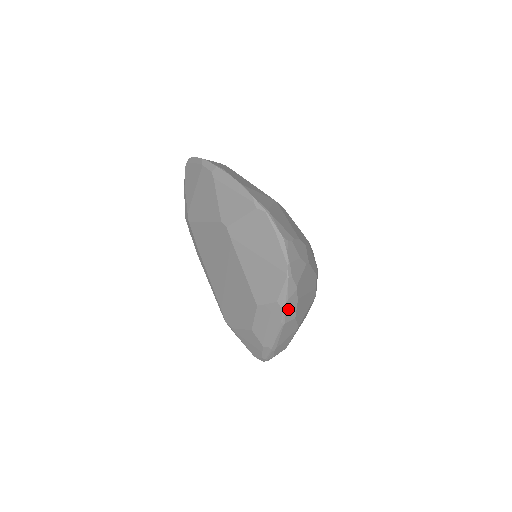
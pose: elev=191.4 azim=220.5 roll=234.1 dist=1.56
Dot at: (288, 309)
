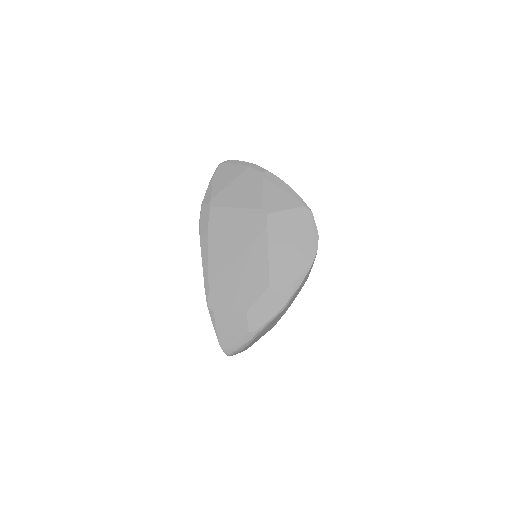
Dot at: (294, 296)
